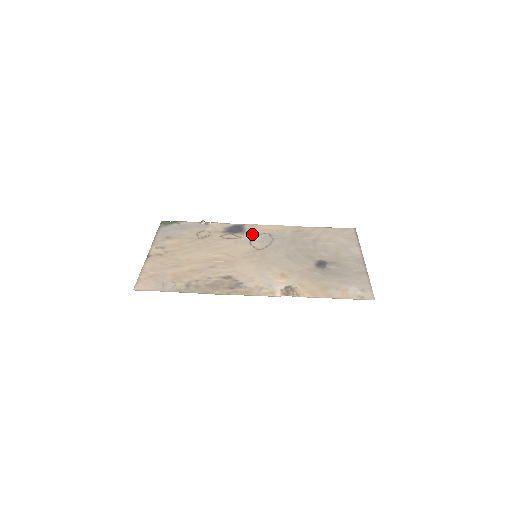
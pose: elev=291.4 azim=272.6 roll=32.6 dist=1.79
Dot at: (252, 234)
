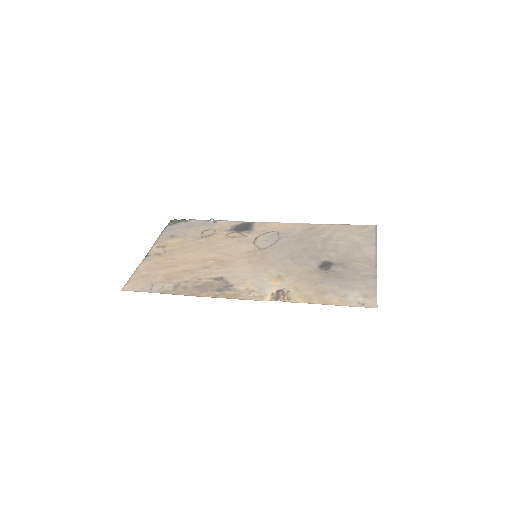
Dot at: (259, 232)
